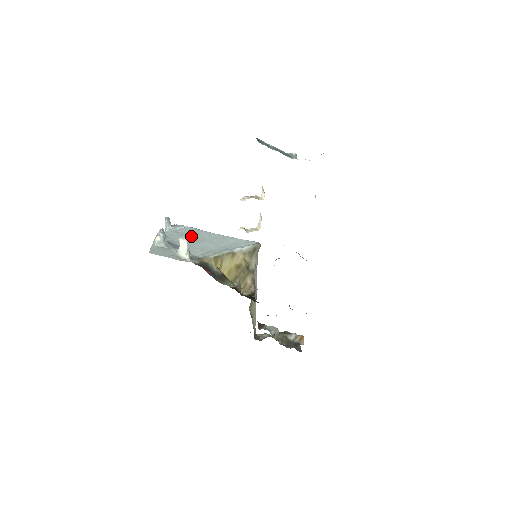
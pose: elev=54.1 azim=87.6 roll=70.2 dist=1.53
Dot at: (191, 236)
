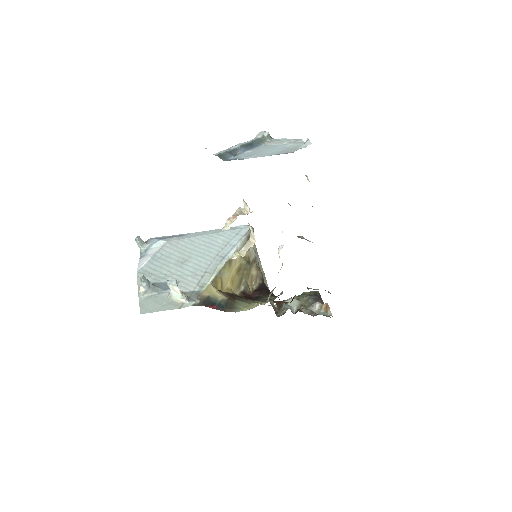
Dot at: (174, 257)
